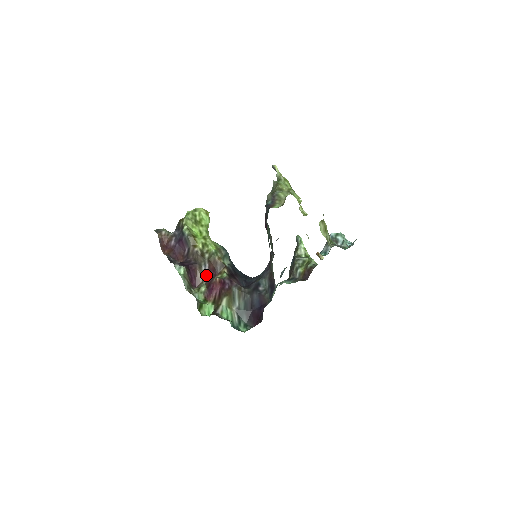
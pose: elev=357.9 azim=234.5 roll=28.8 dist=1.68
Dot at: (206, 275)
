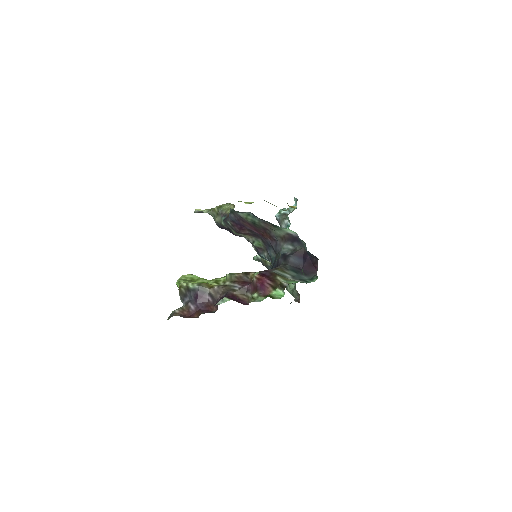
Dot at: (244, 290)
